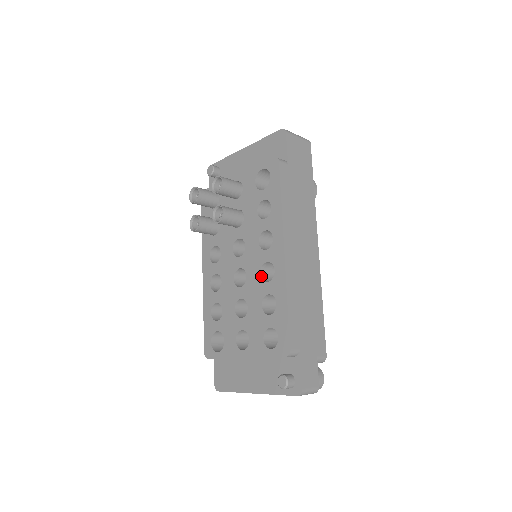
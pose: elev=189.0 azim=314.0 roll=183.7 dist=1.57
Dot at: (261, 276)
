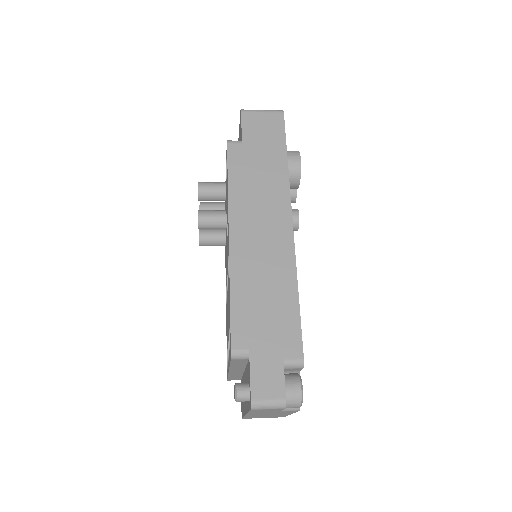
Dot at: occluded
